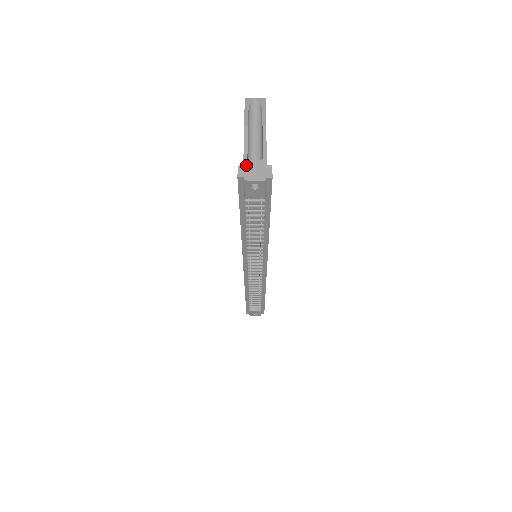
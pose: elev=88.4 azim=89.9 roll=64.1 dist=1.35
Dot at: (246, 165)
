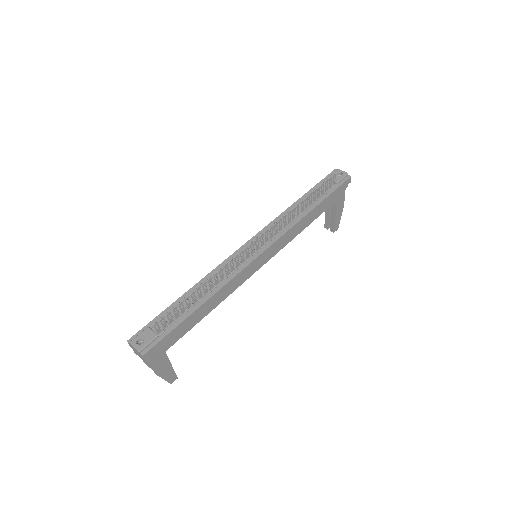
Dot at: occluded
